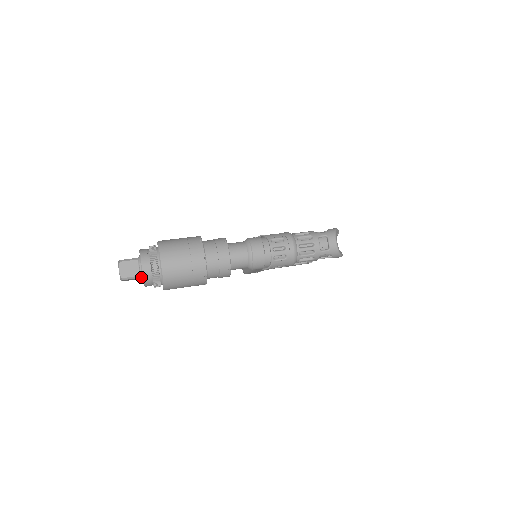
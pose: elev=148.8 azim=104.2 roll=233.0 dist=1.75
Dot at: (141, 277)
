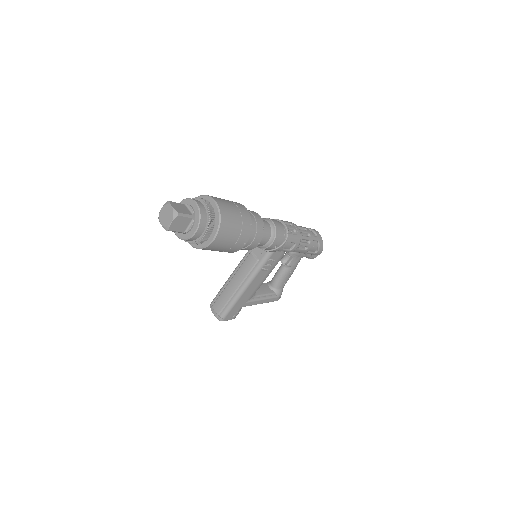
Dot at: (194, 218)
